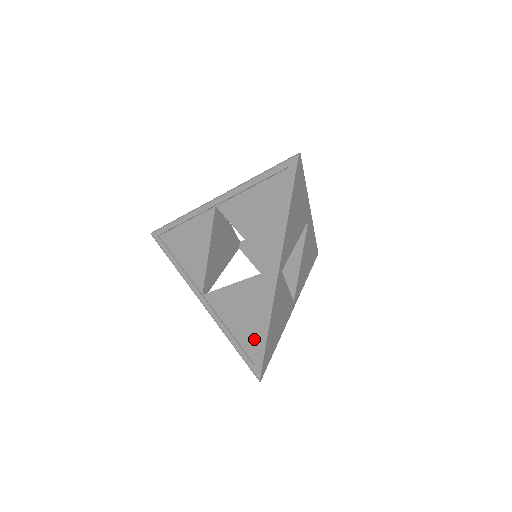
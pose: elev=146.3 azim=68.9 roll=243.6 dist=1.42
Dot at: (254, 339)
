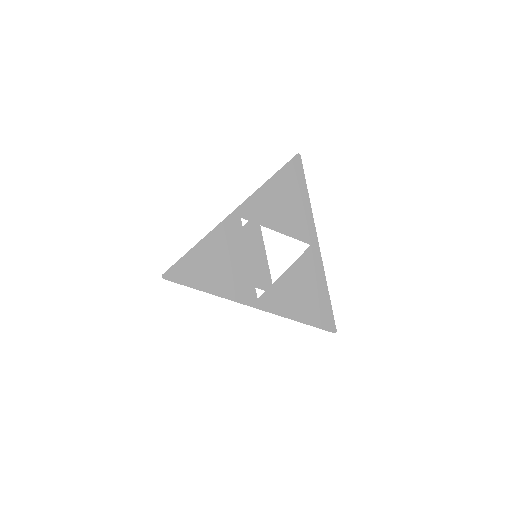
Dot at: occluded
